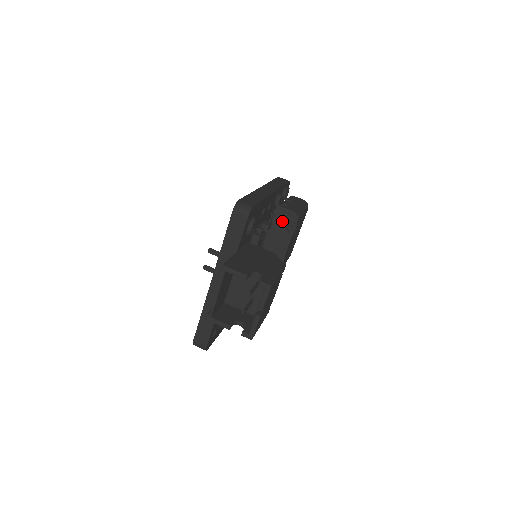
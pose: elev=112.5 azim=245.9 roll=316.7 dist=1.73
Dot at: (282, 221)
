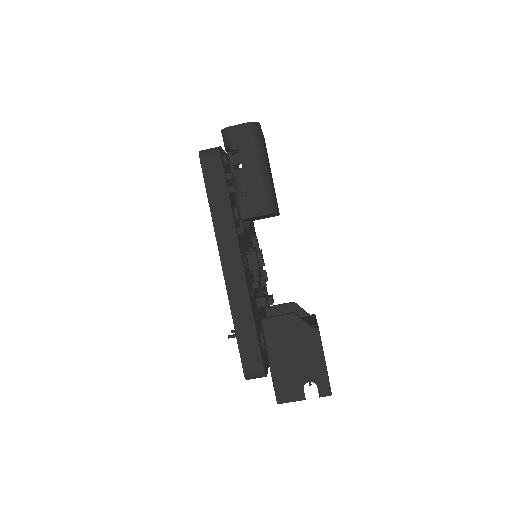
Dot at: occluded
